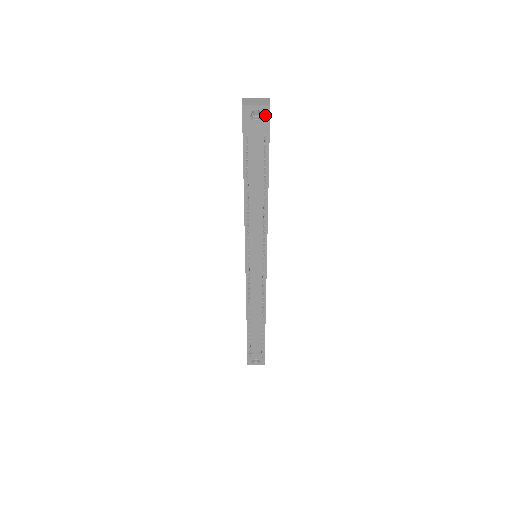
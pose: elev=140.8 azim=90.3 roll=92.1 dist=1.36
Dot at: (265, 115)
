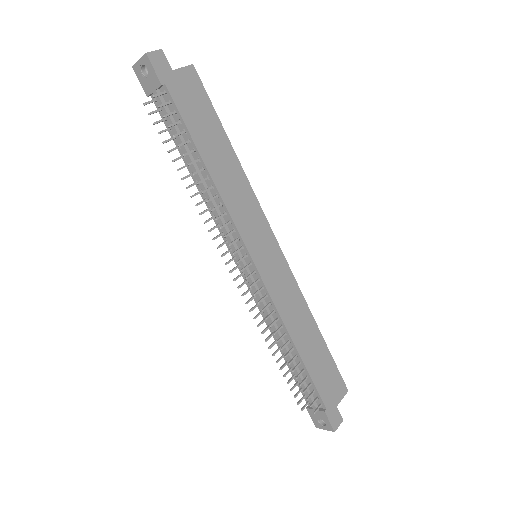
Dot at: (149, 67)
